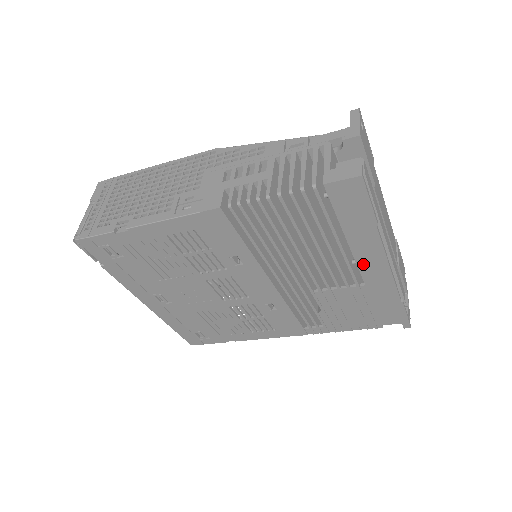
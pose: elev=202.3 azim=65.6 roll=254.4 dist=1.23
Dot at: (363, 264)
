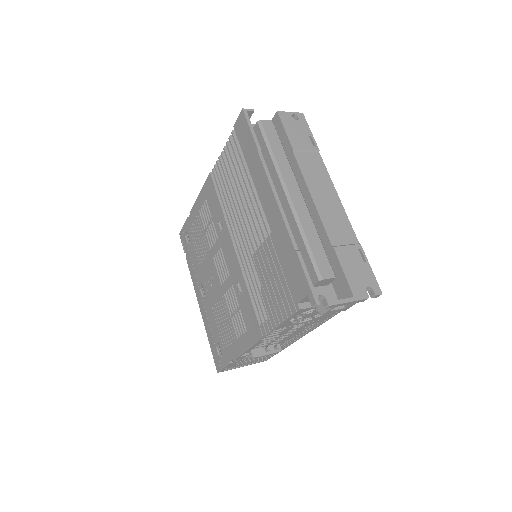
Dot at: (263, 200)
